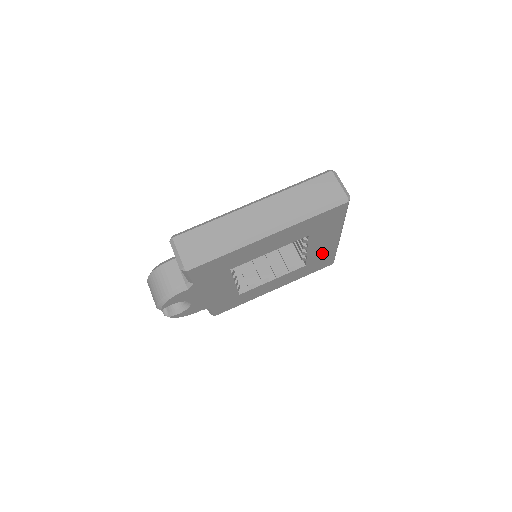
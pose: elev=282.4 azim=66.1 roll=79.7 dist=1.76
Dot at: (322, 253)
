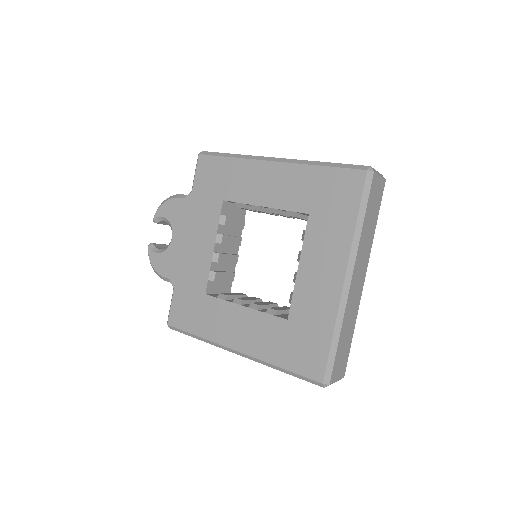
Dot at: (315, 306)
